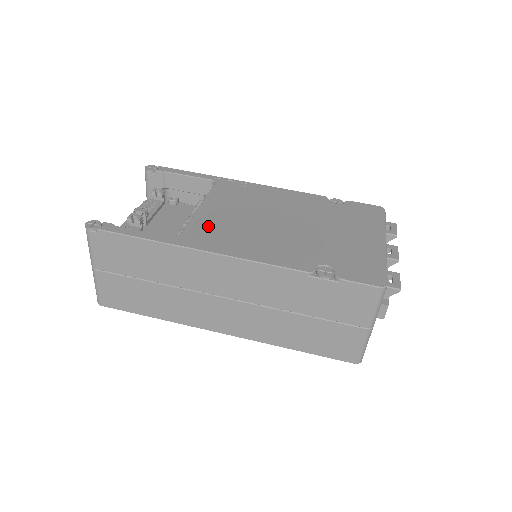
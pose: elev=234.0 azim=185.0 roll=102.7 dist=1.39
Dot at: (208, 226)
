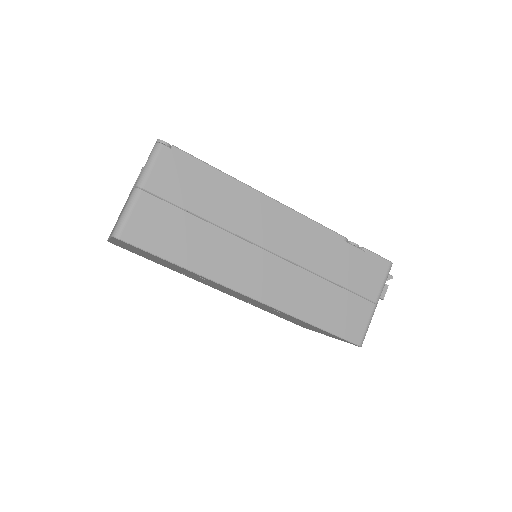
Dot at: occluded
